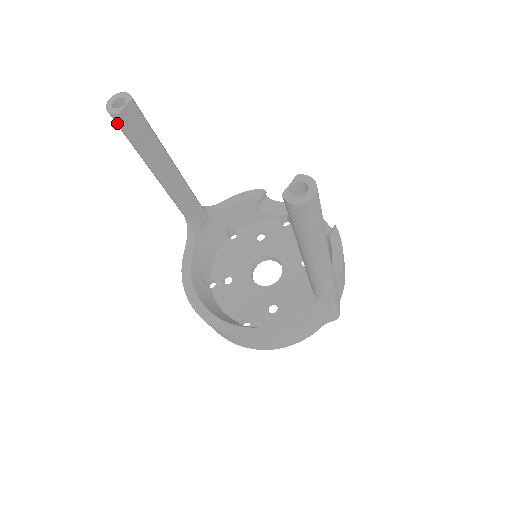
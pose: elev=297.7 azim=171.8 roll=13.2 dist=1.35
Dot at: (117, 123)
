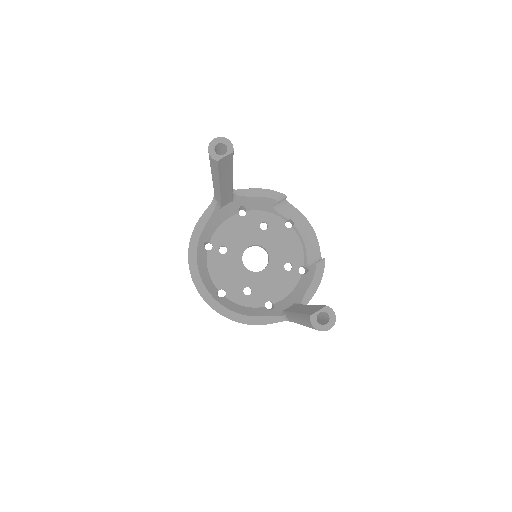
Dot at: (211, 160)
